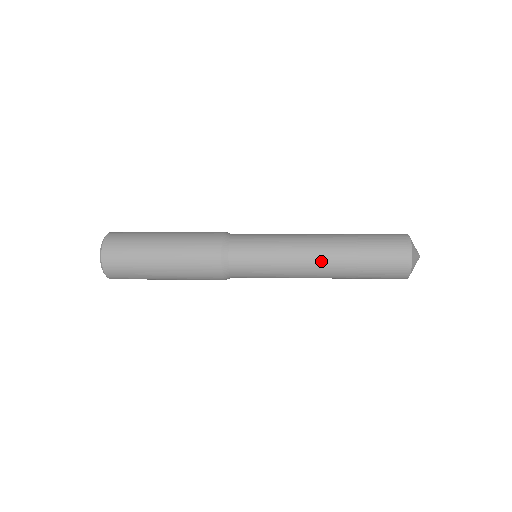
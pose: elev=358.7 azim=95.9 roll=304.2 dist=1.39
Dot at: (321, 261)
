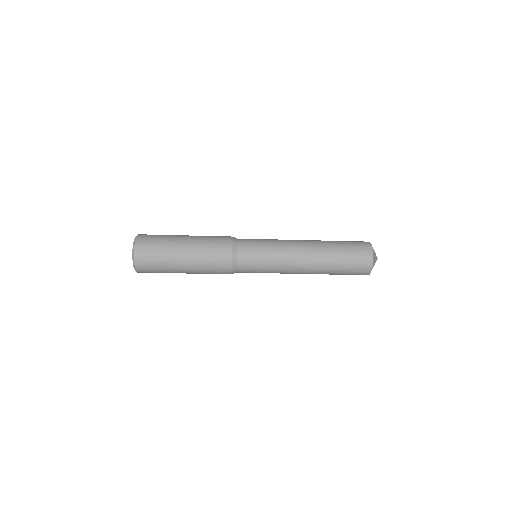
Dot at: (307, 248)
